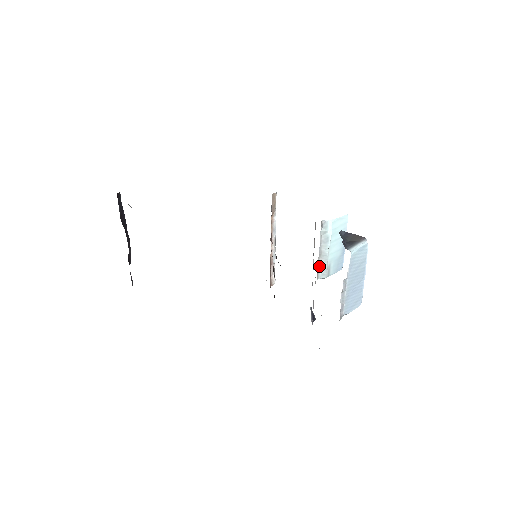
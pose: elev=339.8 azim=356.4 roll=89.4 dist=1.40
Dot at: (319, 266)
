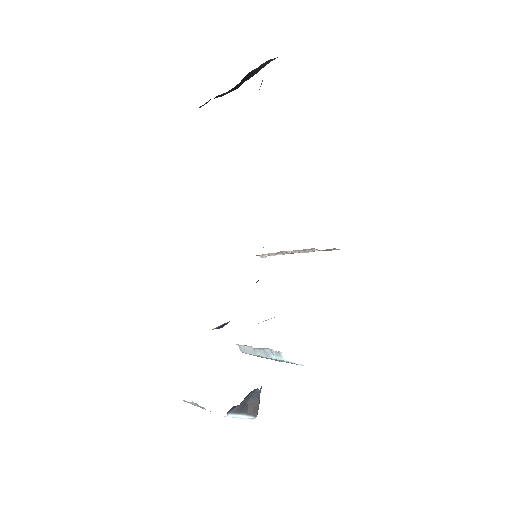
Dot at: (246, 345)
